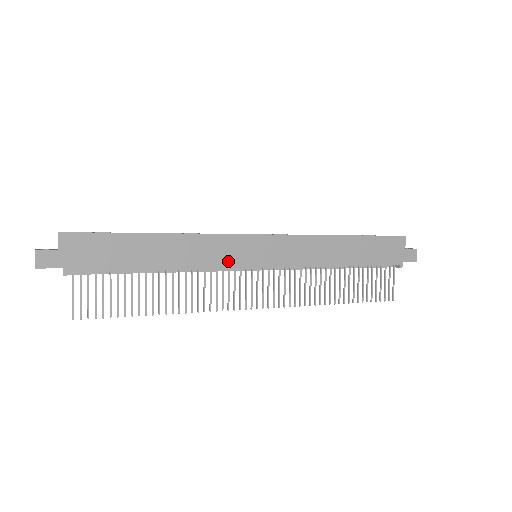
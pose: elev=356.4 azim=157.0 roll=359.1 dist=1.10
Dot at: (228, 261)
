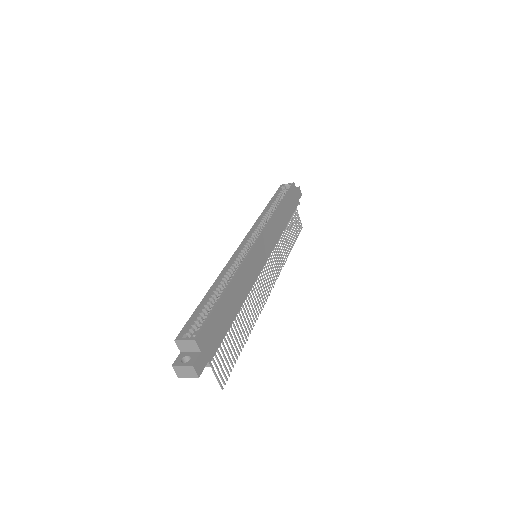
Dot at: (256, 272)
